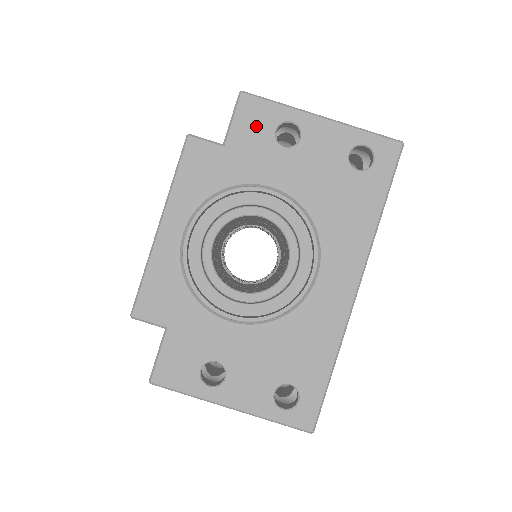
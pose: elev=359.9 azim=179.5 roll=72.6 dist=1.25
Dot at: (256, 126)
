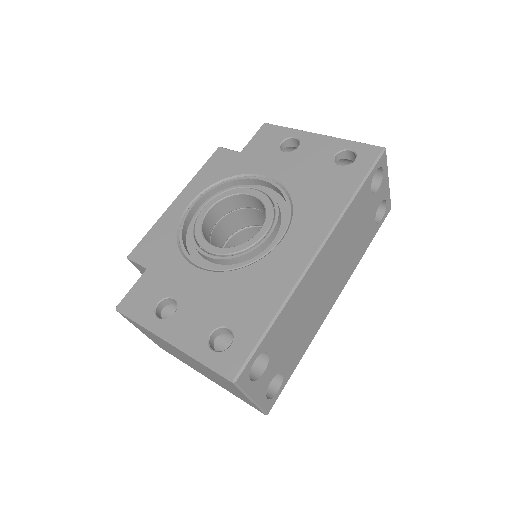
Dot at: (268, 140)
